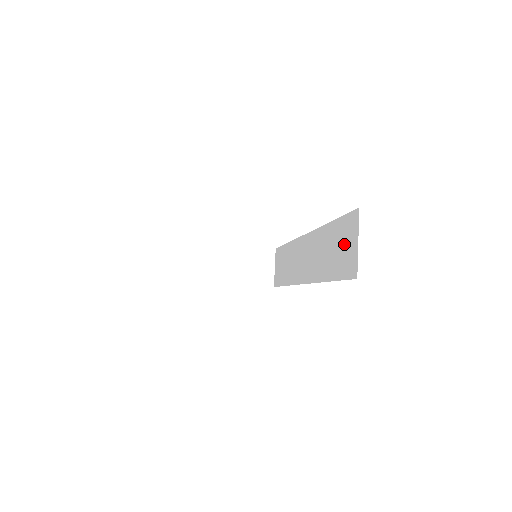
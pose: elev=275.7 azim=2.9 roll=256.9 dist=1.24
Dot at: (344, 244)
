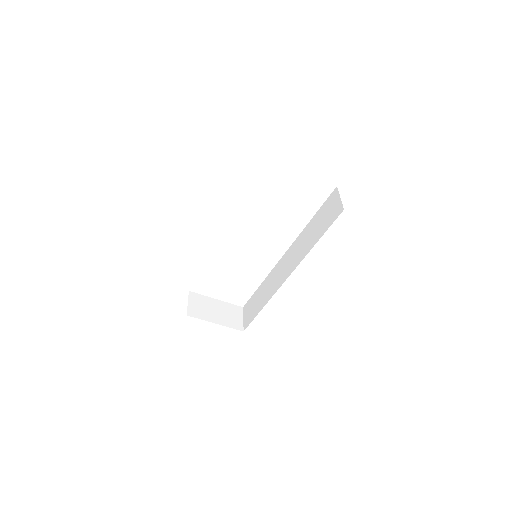
Dot at: (328, 211)
